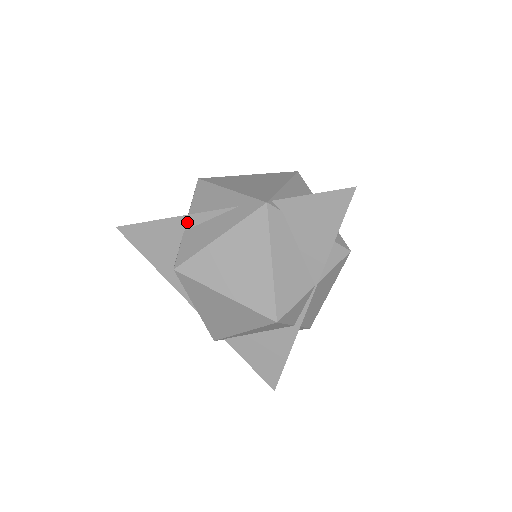
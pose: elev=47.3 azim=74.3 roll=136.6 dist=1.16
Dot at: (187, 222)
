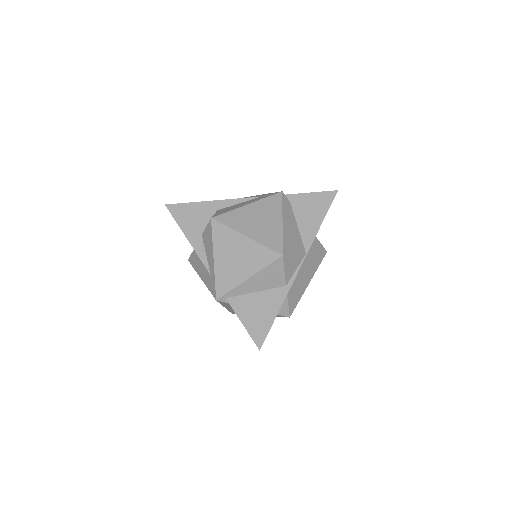
Dot at: (221, 204)
